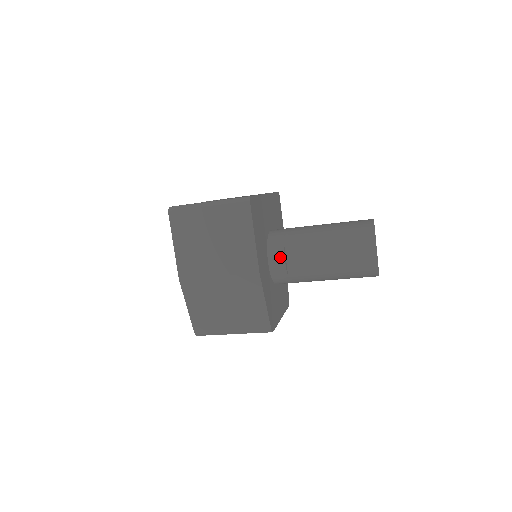
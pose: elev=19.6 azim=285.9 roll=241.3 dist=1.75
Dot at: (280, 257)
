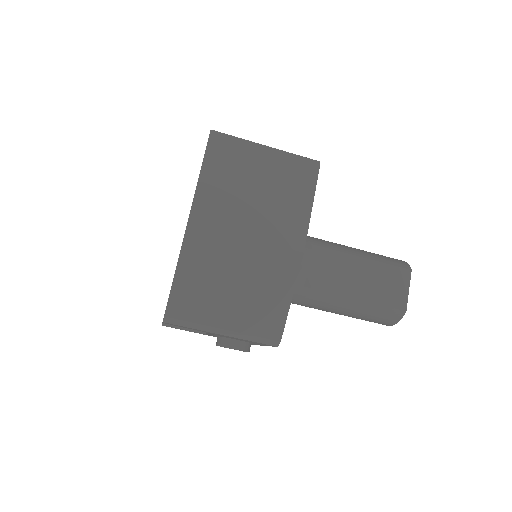
Dot at: (305, 258)
